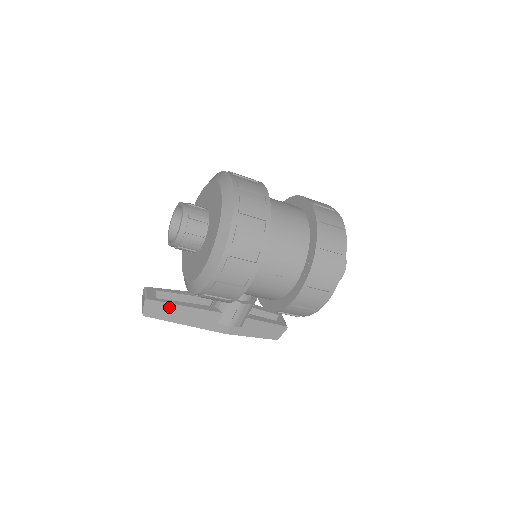
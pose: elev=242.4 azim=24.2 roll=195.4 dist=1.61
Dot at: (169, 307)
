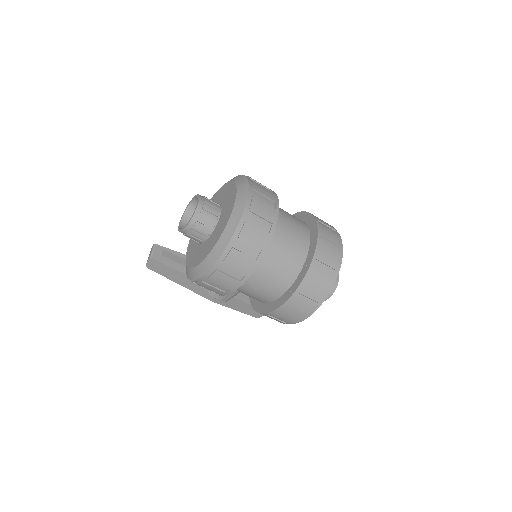
Dot at: (169, 269)
